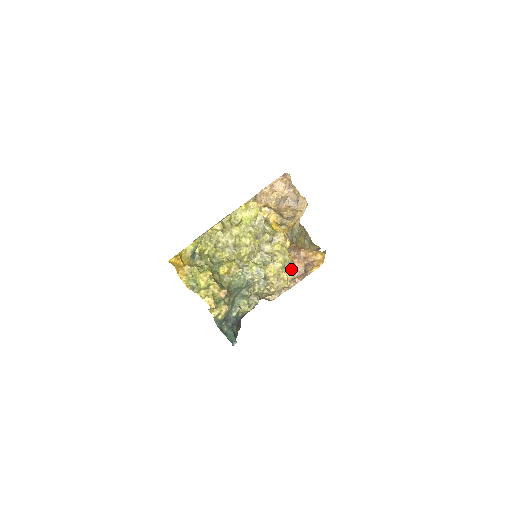
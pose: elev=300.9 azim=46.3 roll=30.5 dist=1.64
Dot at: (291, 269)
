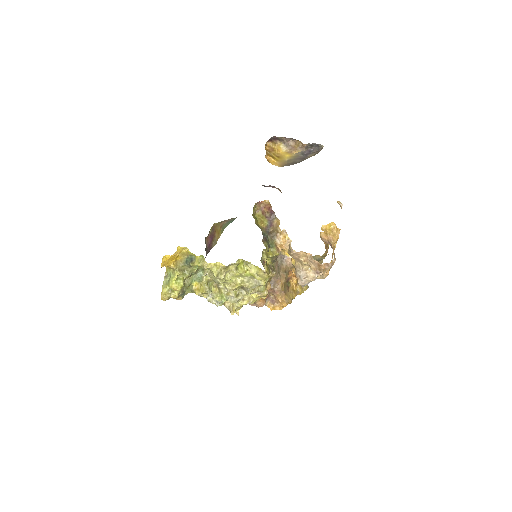
Dot at: occluded
